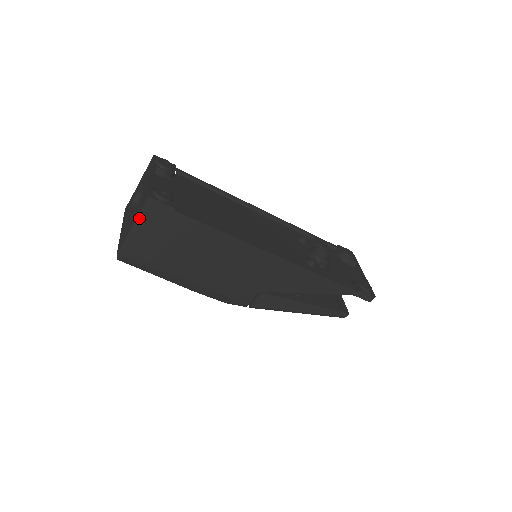
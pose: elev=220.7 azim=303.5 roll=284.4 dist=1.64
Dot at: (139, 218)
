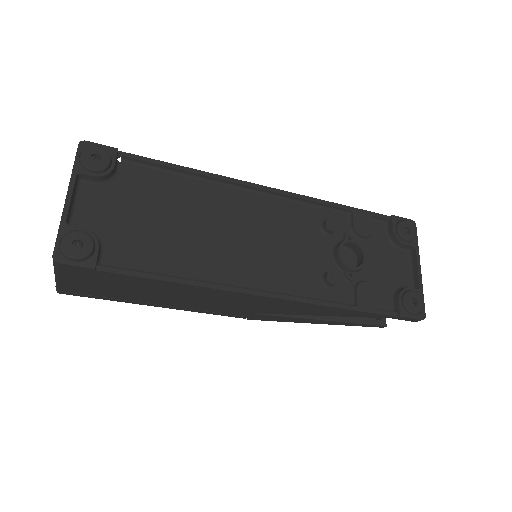
Dot at: (56, 273)
